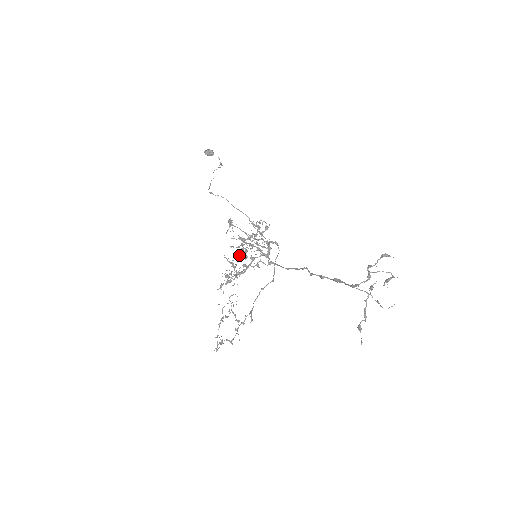
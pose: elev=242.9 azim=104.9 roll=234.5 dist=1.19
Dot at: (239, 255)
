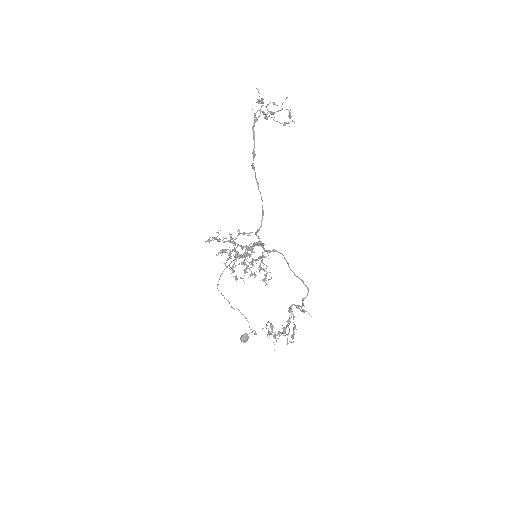
Dot at: (236, 256)
